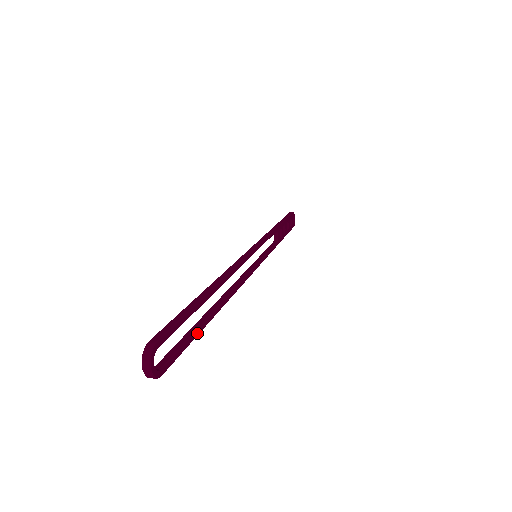
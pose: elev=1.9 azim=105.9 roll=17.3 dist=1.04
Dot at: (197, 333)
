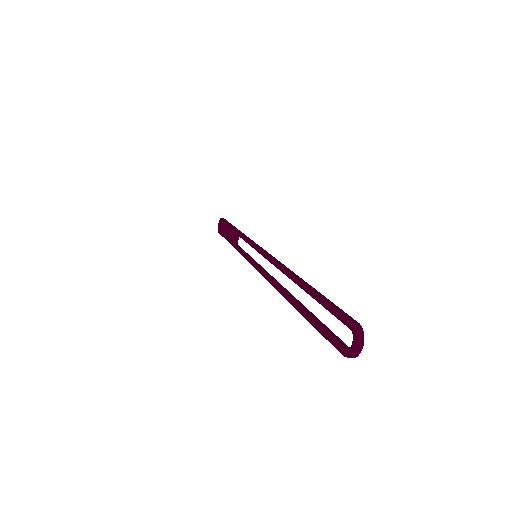
Dot at: occluded
